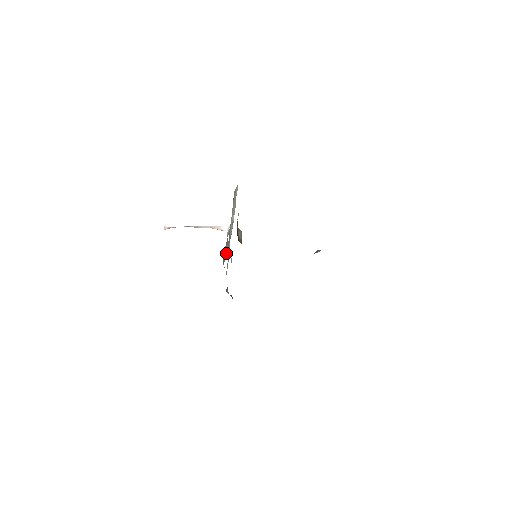
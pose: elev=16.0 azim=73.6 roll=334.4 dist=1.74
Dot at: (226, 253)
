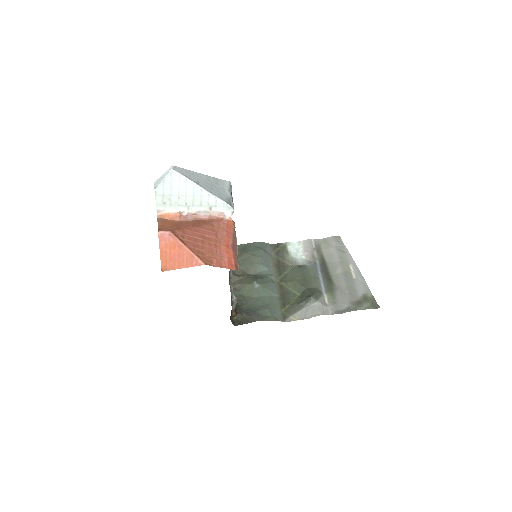
Dot at: occluded
